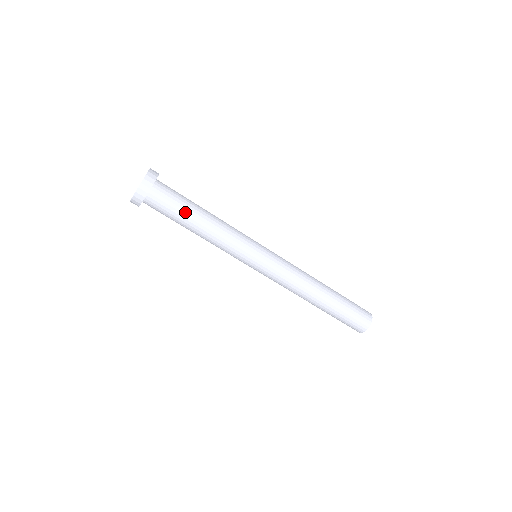
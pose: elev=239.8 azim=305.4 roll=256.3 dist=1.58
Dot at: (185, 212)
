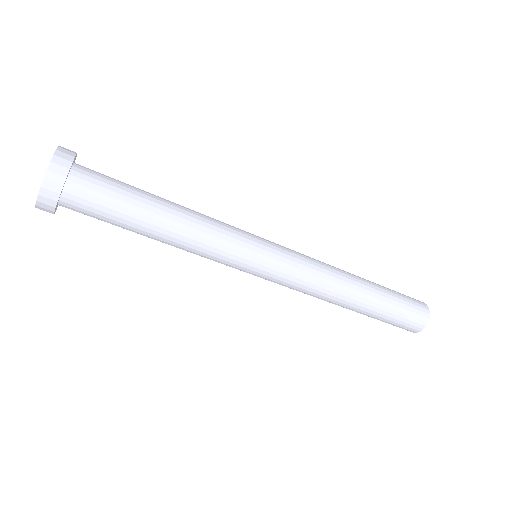
Dot at: (137, 197)
